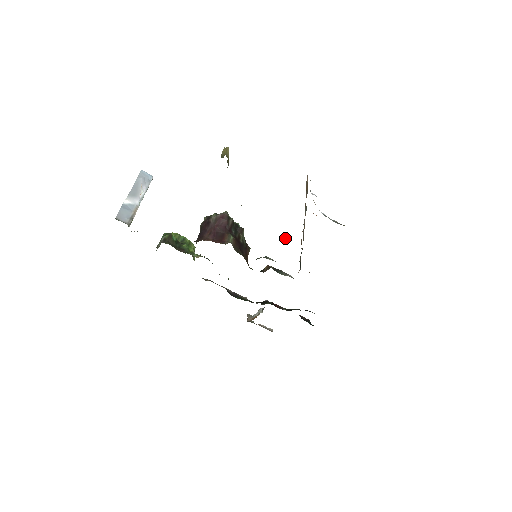
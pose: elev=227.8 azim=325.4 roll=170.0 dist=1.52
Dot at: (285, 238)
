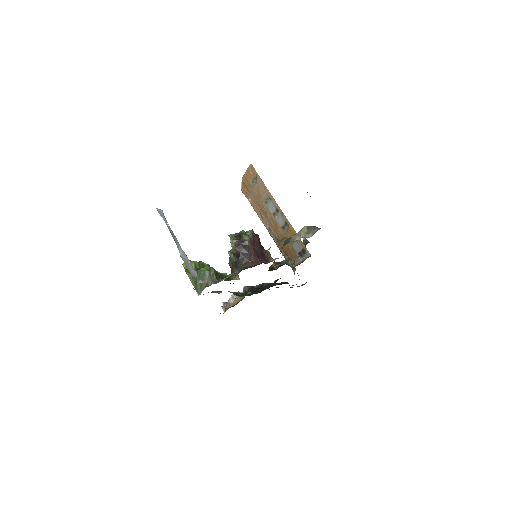
Dot at: (304, 239)
